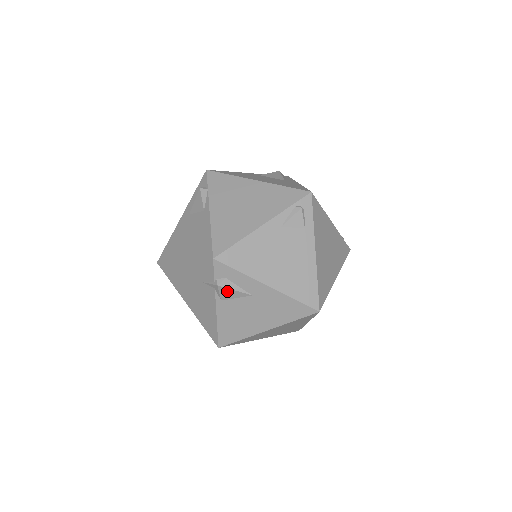
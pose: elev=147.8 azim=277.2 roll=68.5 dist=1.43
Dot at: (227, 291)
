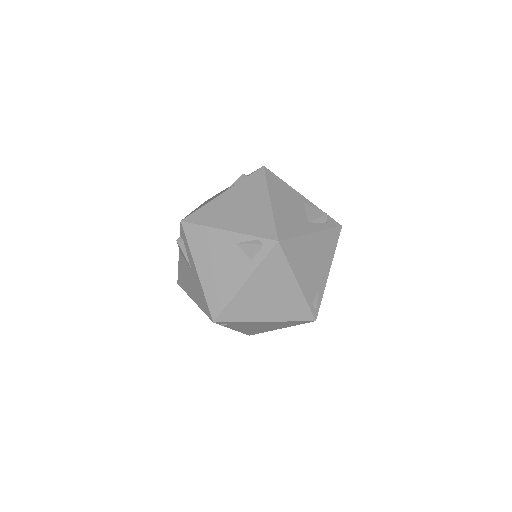
Dot at: (181, 250)
